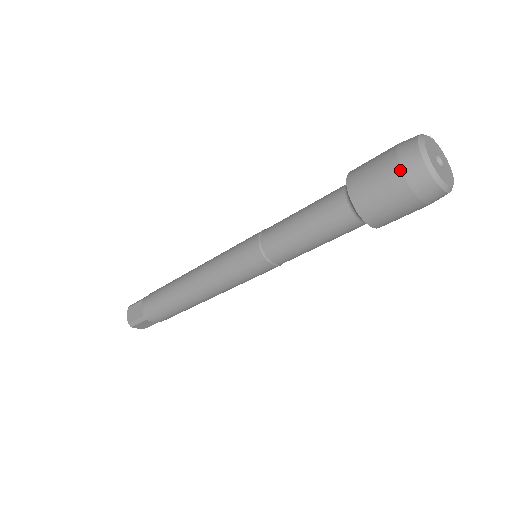
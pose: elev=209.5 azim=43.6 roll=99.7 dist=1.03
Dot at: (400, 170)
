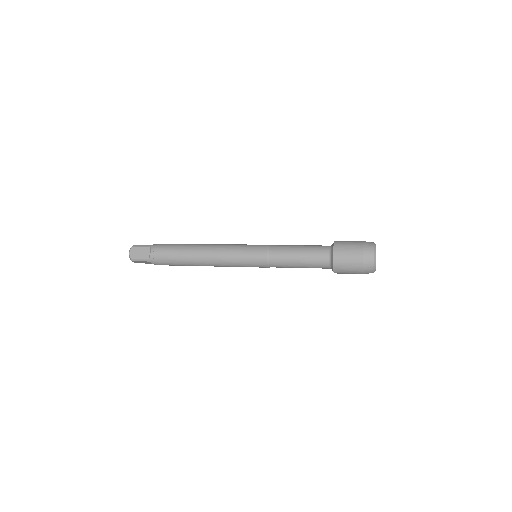
Dot at: (362, 258)
